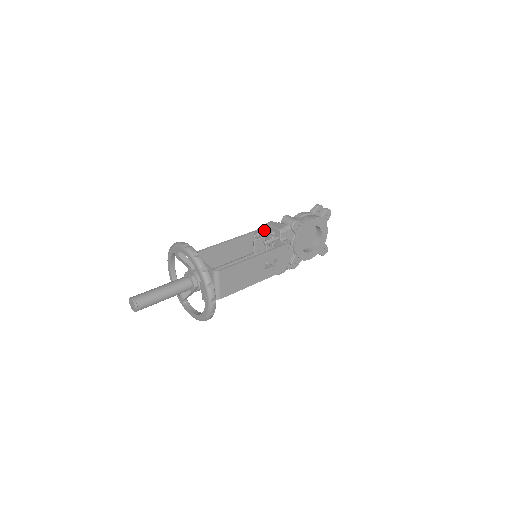
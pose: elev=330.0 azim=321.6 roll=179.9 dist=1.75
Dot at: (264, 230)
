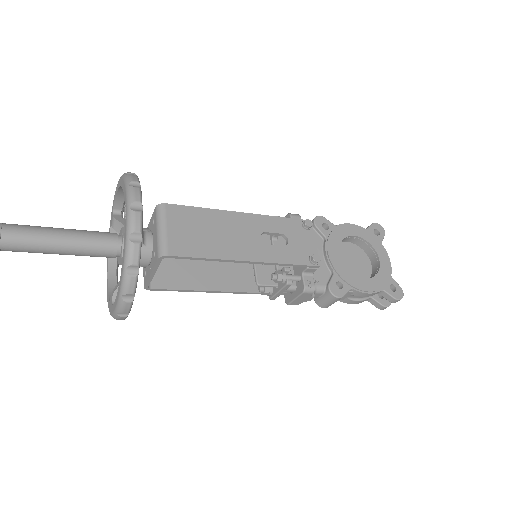
Dot at: occluded
